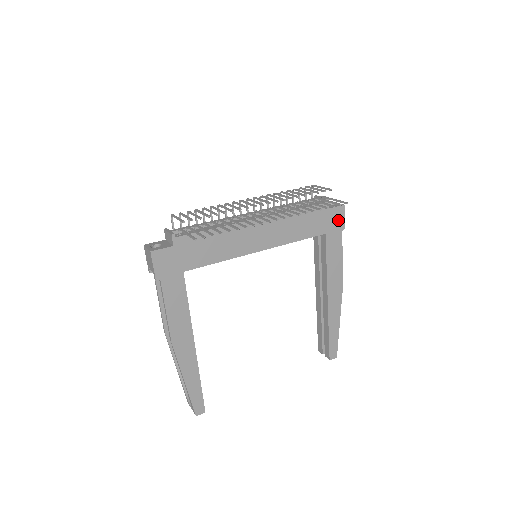
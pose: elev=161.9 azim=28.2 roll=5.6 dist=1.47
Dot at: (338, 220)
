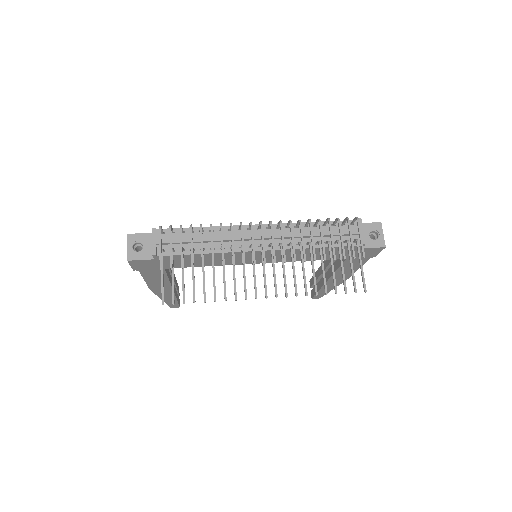
Dot at: (369, 253)
